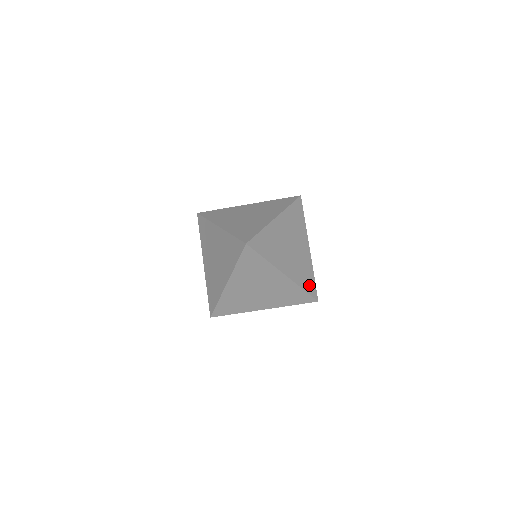
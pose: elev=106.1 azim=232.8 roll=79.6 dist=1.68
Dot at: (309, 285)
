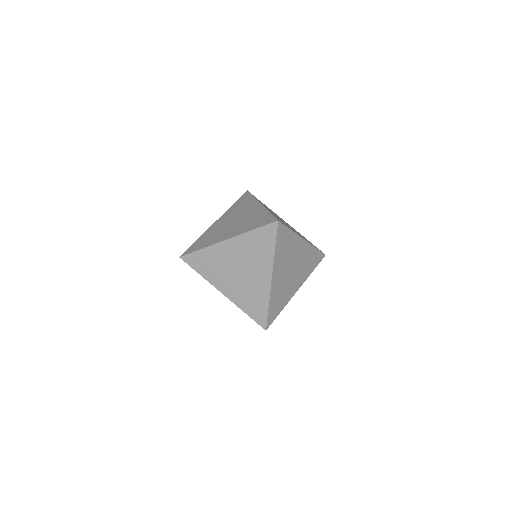
Dot at: (273, 311)
